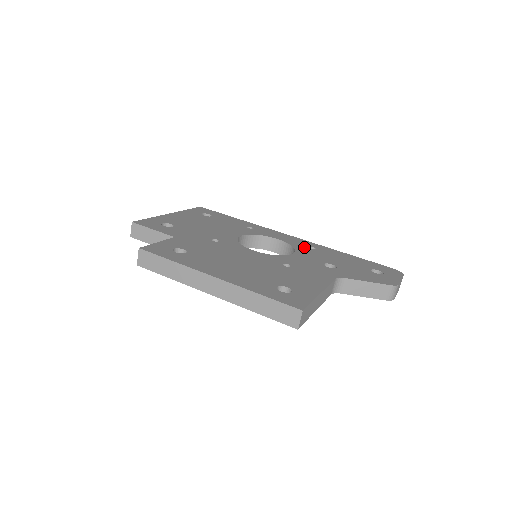
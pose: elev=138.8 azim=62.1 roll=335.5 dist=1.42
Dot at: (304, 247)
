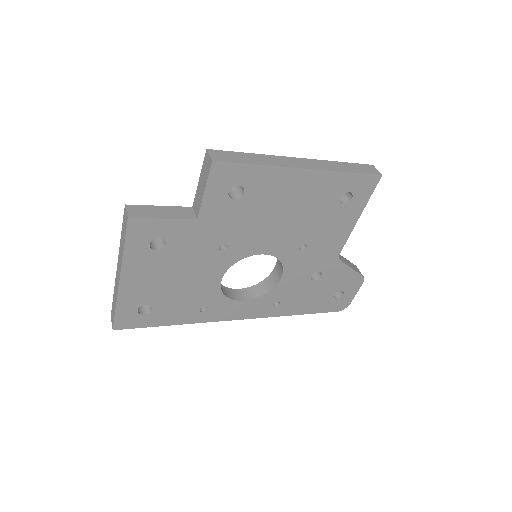
Dot at: occluded
